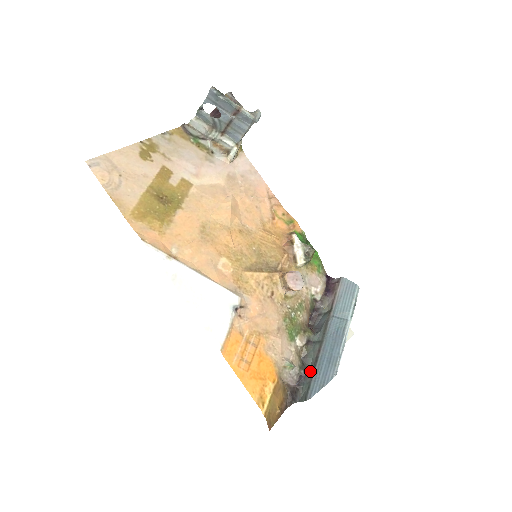
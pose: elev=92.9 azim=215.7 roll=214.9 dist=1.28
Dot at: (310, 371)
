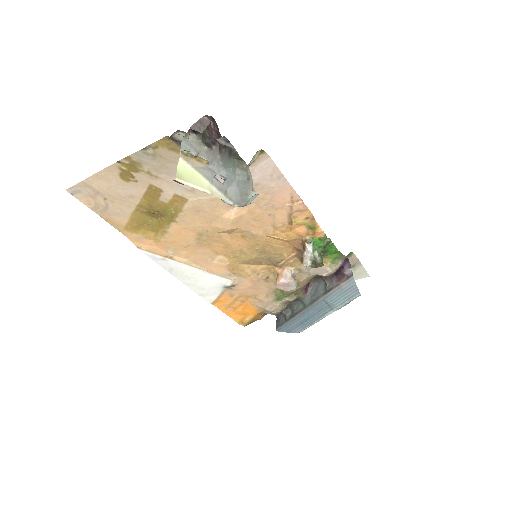
Dot at: (287, 317)
